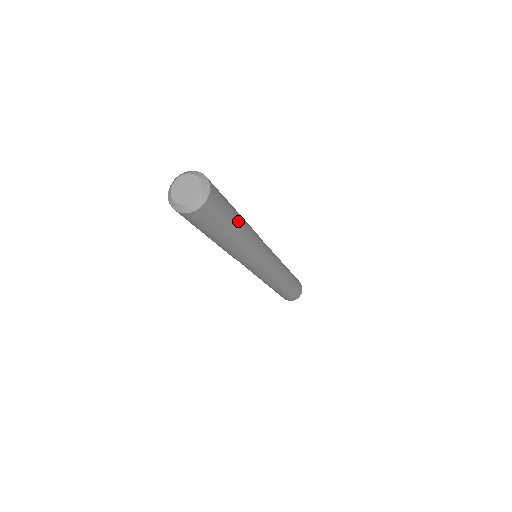
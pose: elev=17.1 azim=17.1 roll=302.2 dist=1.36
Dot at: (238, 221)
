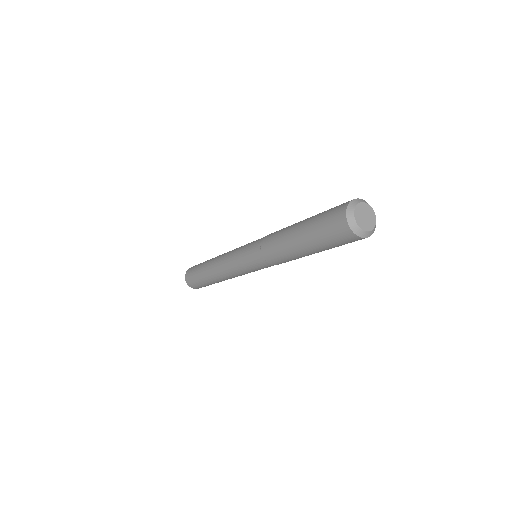
Dot at: occluded
